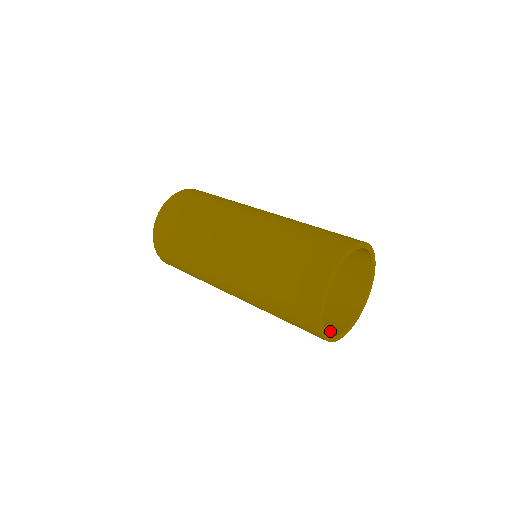
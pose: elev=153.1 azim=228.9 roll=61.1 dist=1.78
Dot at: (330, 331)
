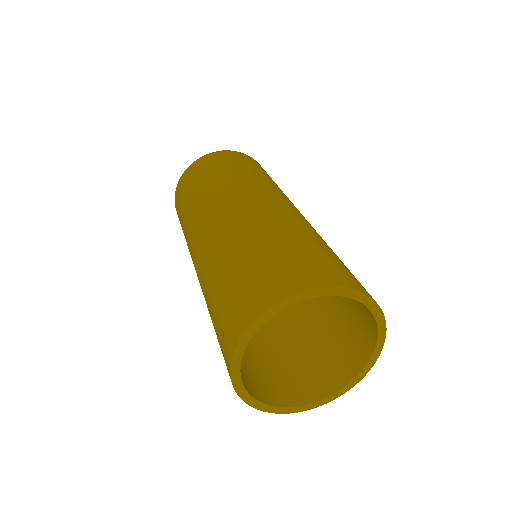
Dot at: (336, 377)
